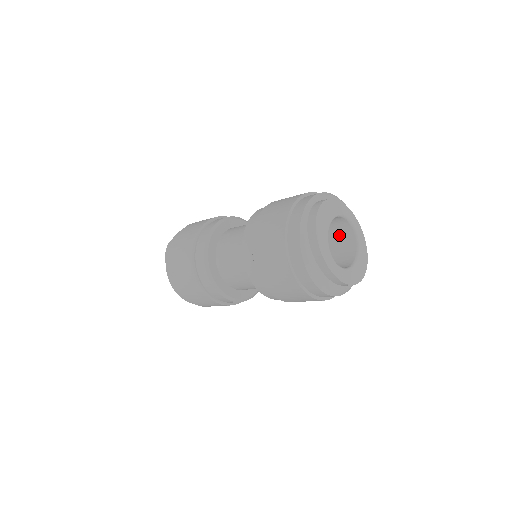
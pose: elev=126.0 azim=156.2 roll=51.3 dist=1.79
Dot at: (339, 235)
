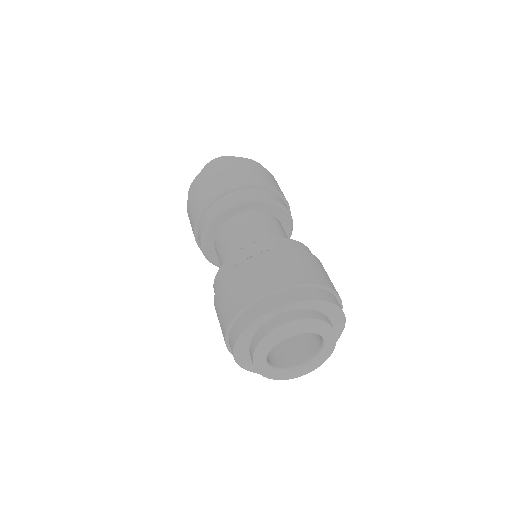
Dot at: occluded
